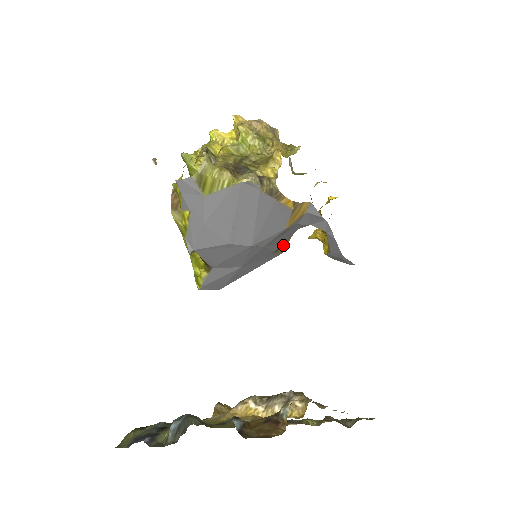
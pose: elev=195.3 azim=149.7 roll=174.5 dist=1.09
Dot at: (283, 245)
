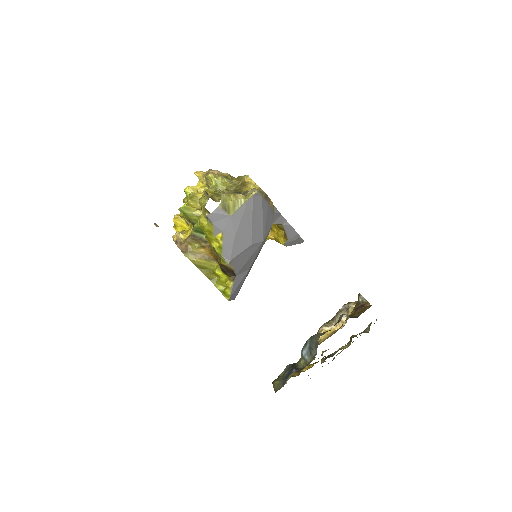
Dot at: occluded
